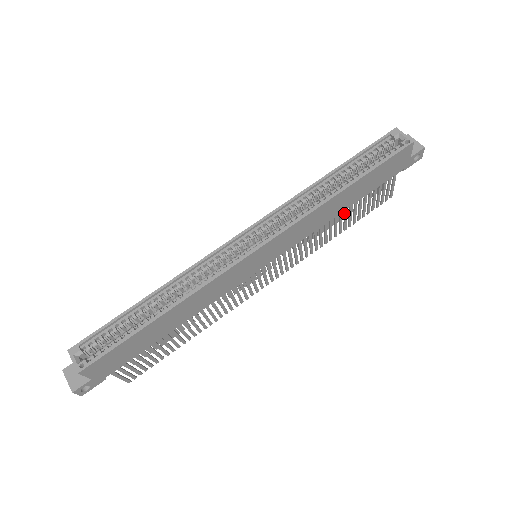
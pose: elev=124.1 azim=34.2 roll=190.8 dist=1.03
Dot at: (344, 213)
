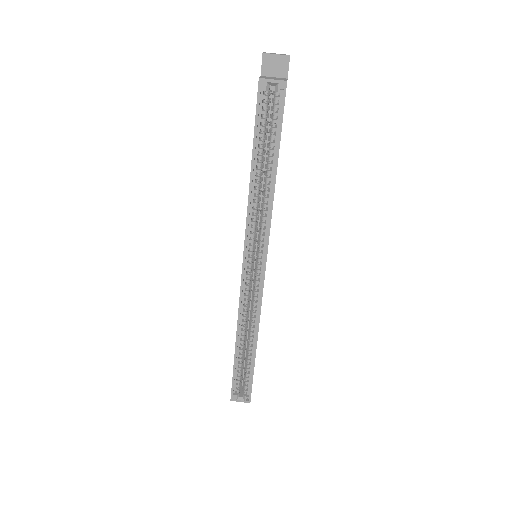
Dot at: occluded
